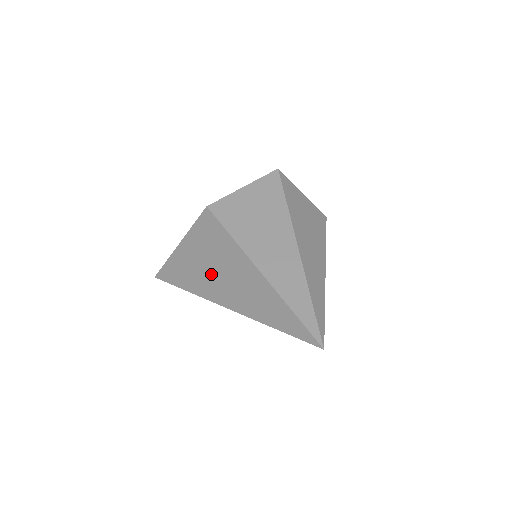
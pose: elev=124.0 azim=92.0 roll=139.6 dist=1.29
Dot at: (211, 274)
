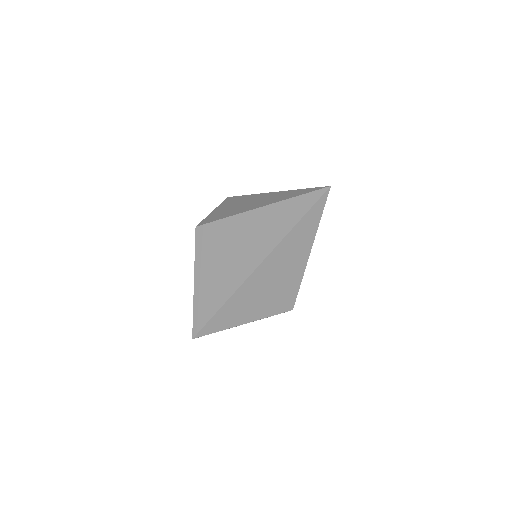
Dot at: (230, 263)
